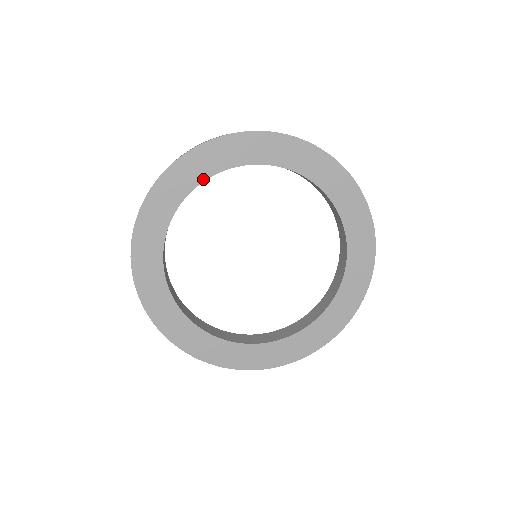
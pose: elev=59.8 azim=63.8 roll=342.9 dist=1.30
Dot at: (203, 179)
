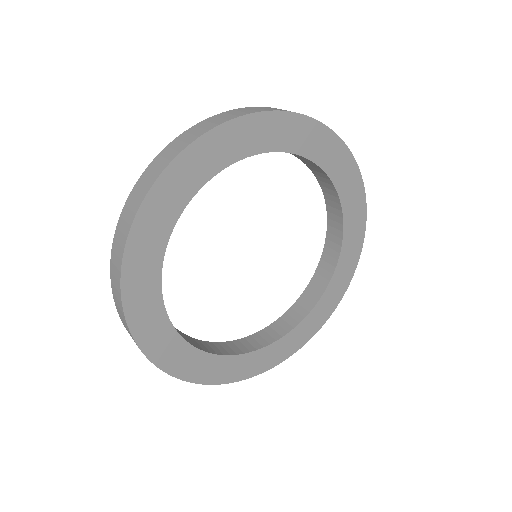
Dot at: (297, 152)
